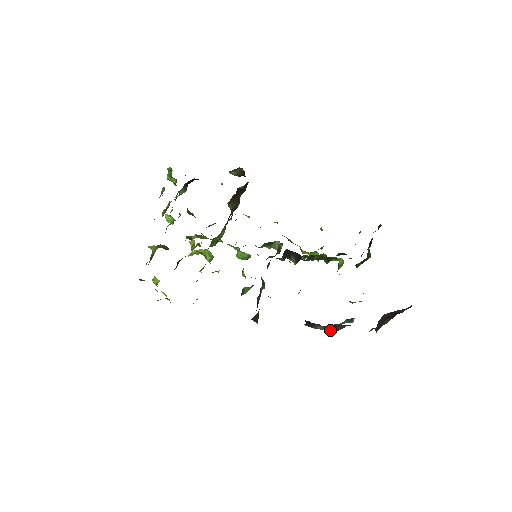
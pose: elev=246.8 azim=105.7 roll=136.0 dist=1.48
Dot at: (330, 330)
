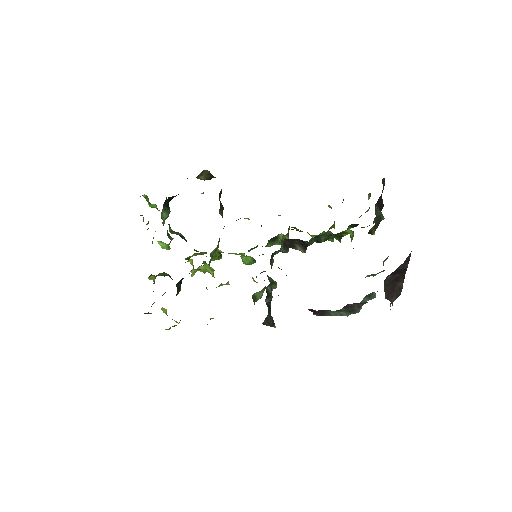
Dot at: (347, 313)
